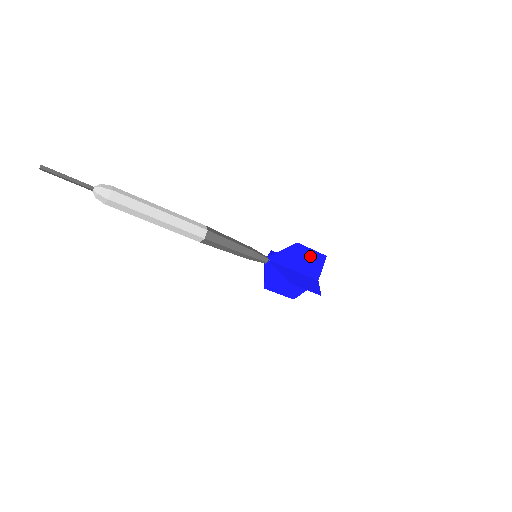
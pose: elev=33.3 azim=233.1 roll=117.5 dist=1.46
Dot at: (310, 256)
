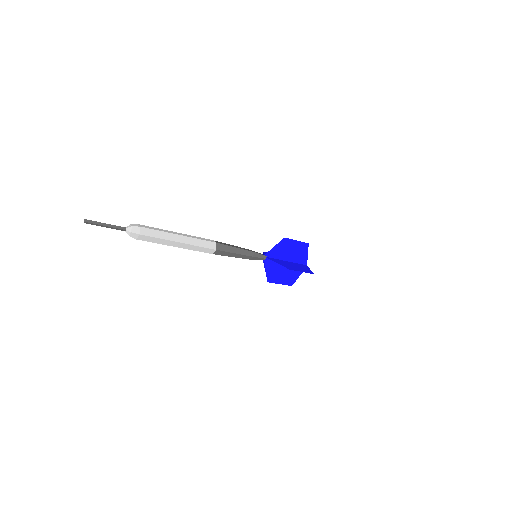
Dot at: (296, 246)
